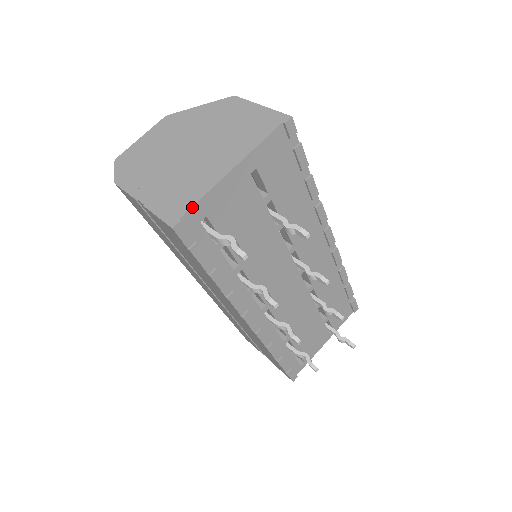
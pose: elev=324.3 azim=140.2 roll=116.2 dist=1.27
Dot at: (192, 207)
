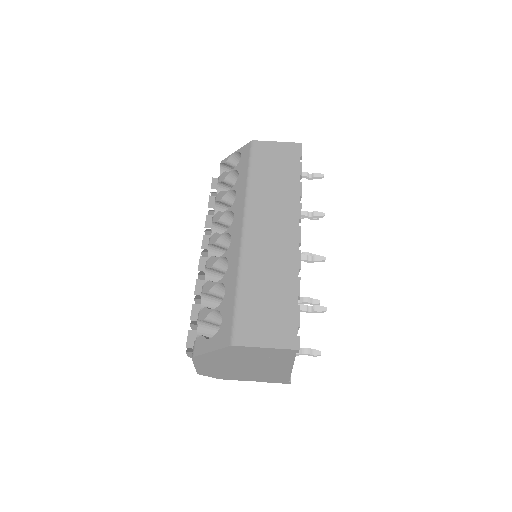
Dot at: occluded
